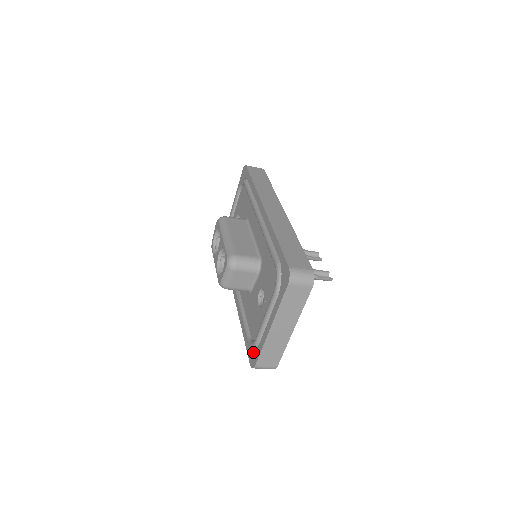
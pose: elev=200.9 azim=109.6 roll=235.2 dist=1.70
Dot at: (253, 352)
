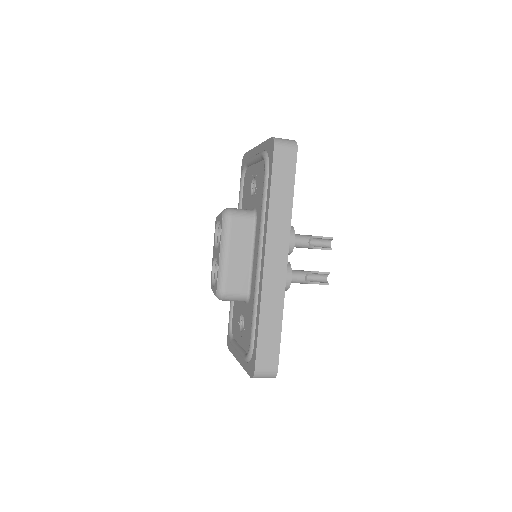
Dot at: occluded
